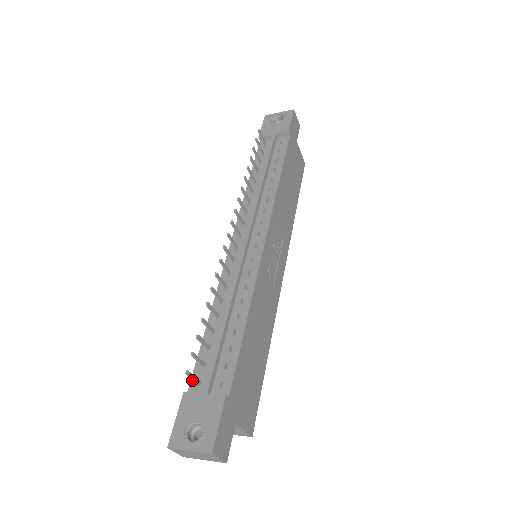
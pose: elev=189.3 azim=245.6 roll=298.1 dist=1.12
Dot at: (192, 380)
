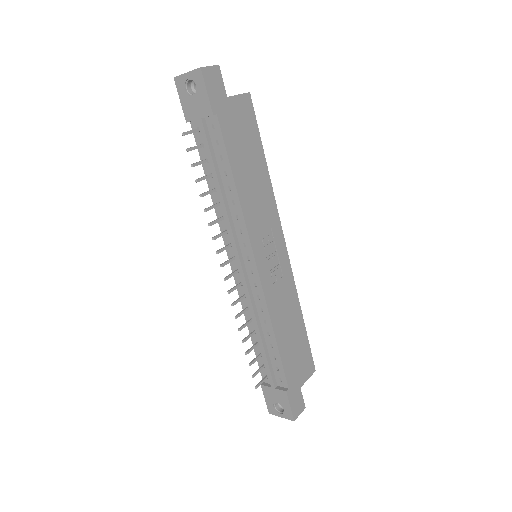
Dot at: (262, 374)
